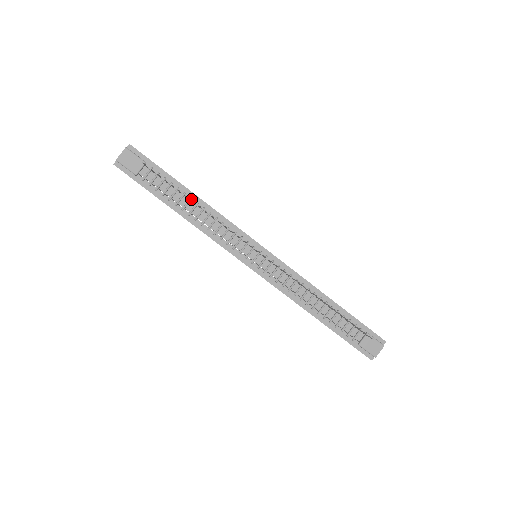
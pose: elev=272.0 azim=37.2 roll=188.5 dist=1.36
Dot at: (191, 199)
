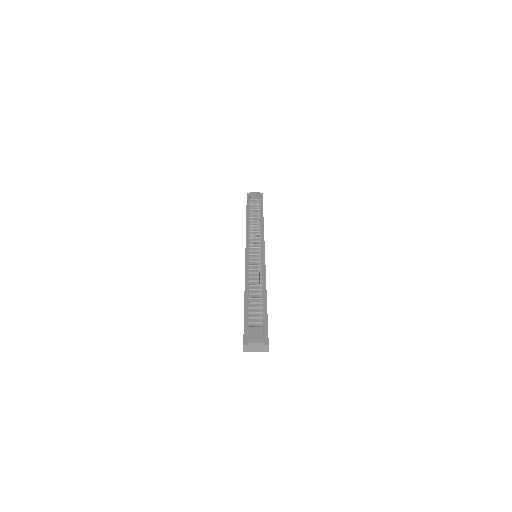
Dot at: (259, 217)
